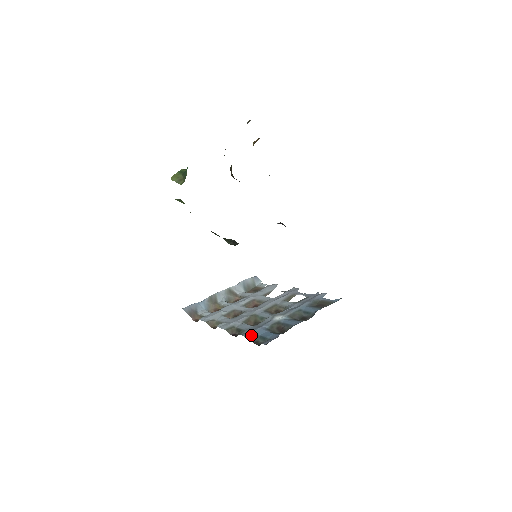
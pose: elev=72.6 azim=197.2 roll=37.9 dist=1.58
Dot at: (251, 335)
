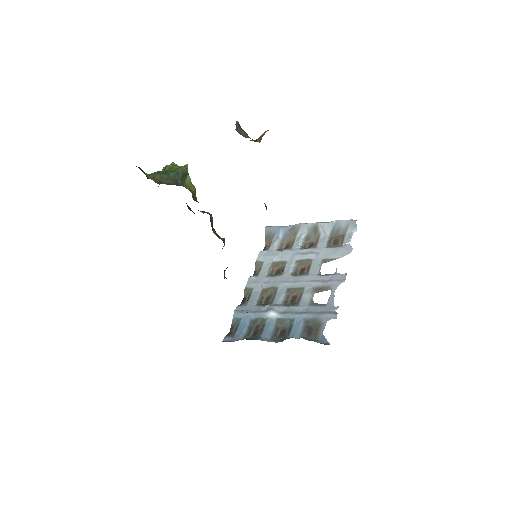
Dot at: (237, 317)
